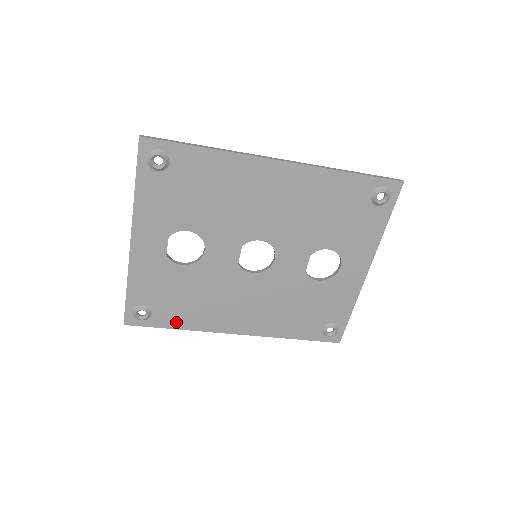
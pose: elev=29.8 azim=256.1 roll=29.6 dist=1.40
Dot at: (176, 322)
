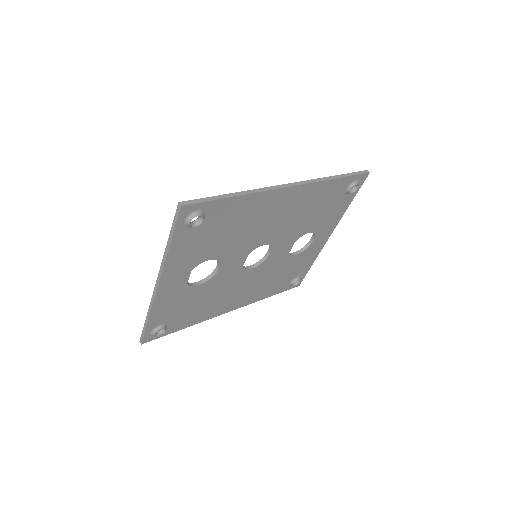
Dot at: (185, 324)
